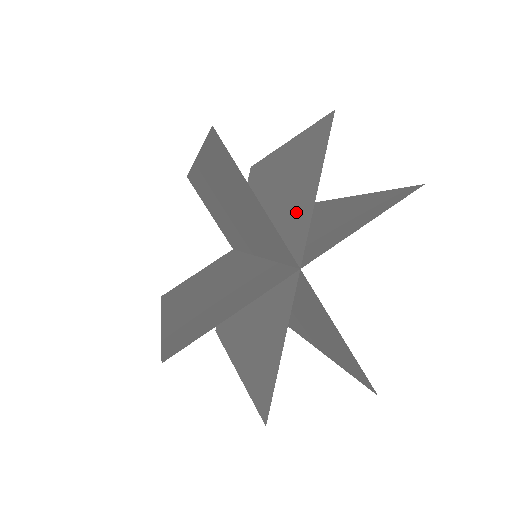
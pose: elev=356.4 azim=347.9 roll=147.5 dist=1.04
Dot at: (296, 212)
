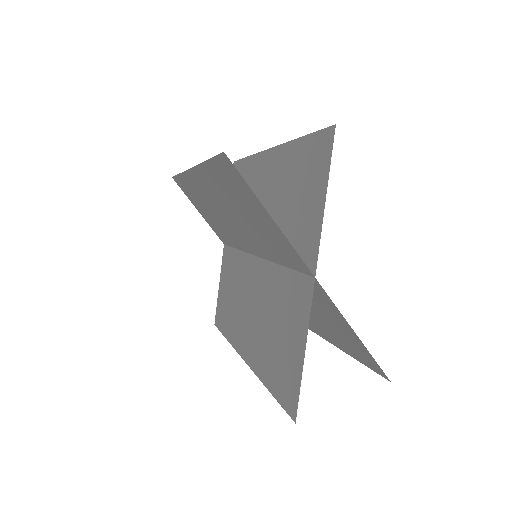
Dot at: (266, 231)
